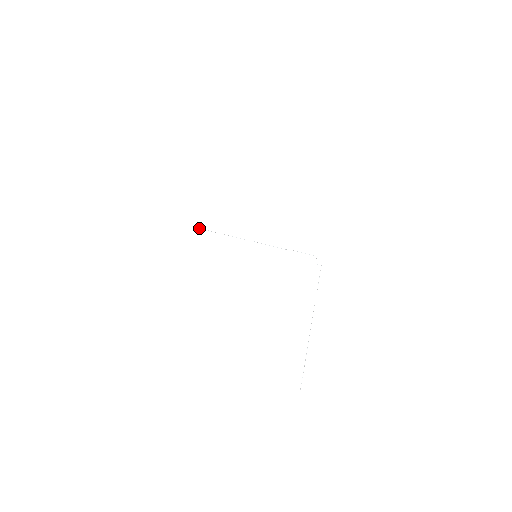
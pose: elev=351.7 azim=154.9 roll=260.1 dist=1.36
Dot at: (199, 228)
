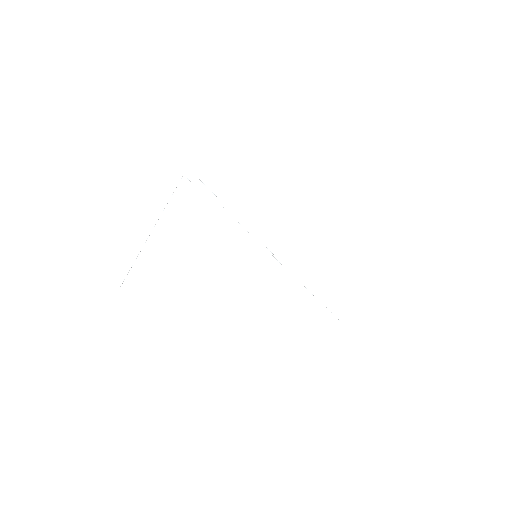
Dot at: occluded
